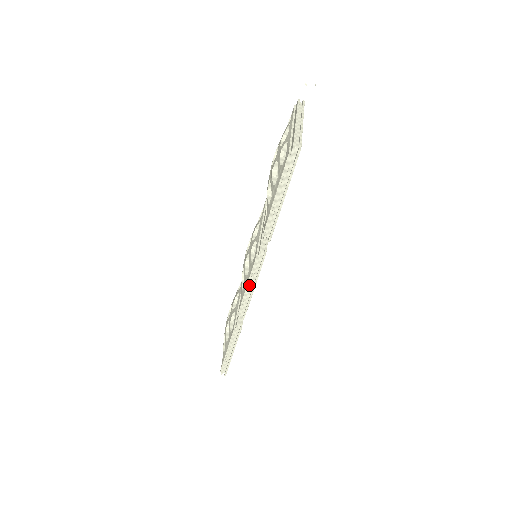
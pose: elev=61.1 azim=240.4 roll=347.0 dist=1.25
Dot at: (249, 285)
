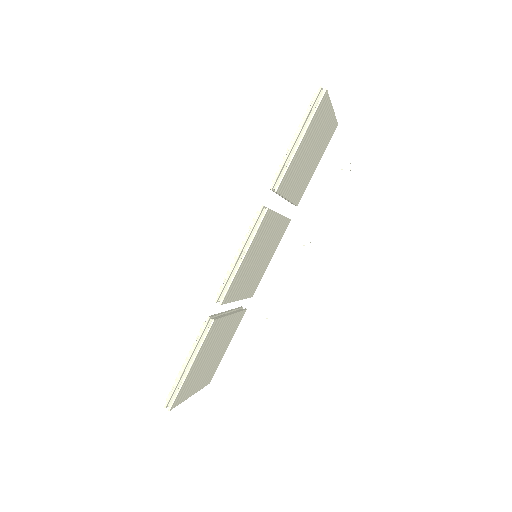
Dot at: (240, 251)
